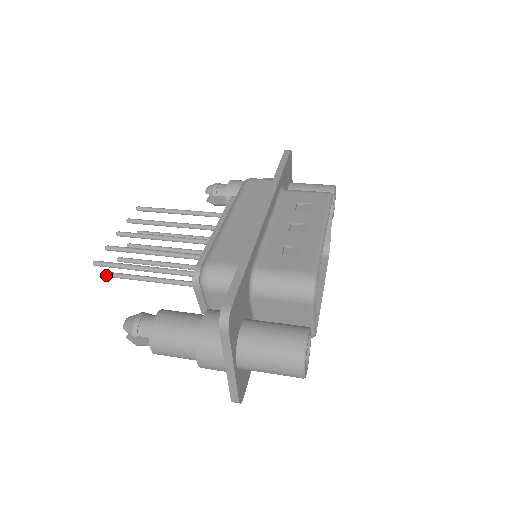
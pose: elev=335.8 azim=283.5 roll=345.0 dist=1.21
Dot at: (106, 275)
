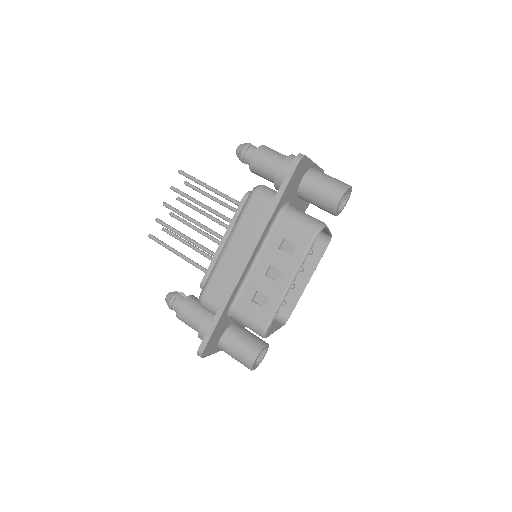
Dot at: (162, 230)
